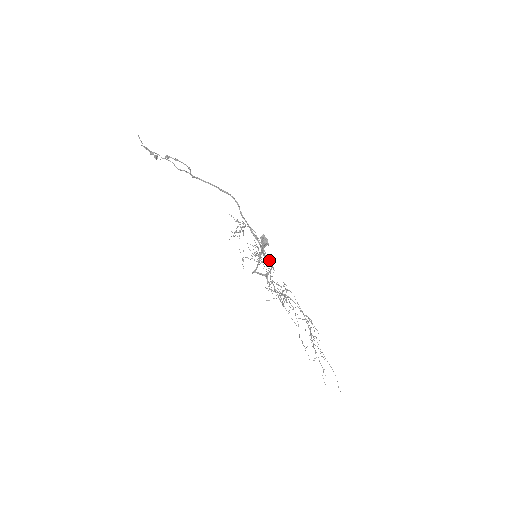
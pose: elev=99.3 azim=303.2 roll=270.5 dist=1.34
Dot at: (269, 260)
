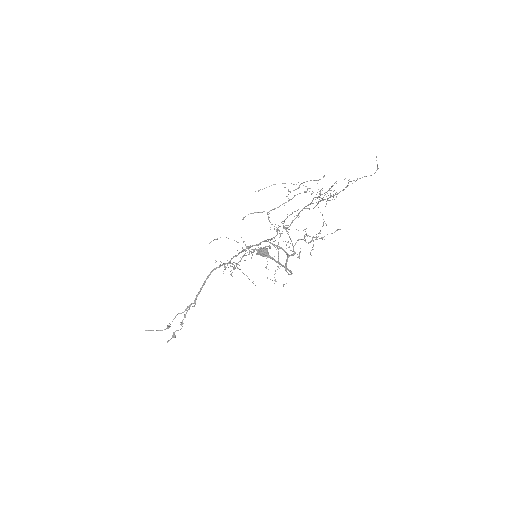
Dot at: occluded
